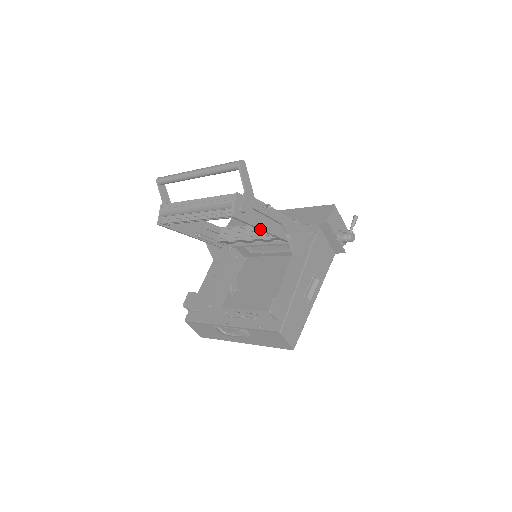
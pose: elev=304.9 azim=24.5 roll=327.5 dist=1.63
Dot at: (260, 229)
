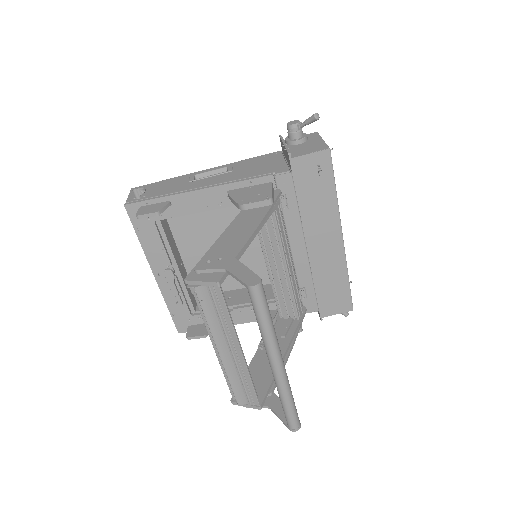
Dot at: (253, 361)
